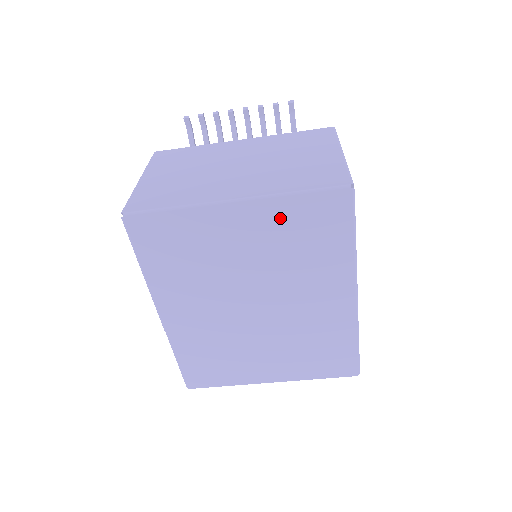
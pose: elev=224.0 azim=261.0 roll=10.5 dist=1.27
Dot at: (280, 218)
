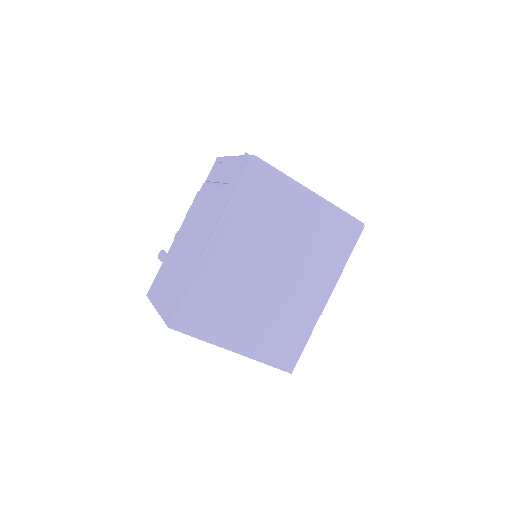
Dot at: (327, 219)
